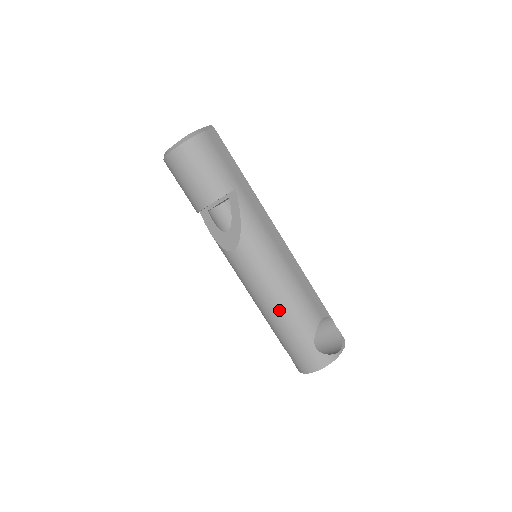
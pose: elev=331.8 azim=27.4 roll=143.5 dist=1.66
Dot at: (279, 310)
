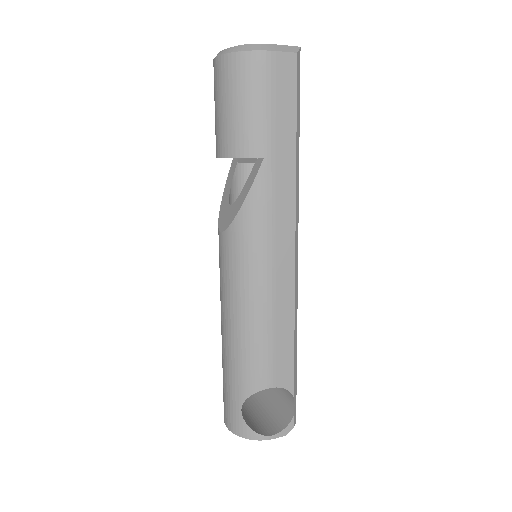
Dot at: (228, 337)
